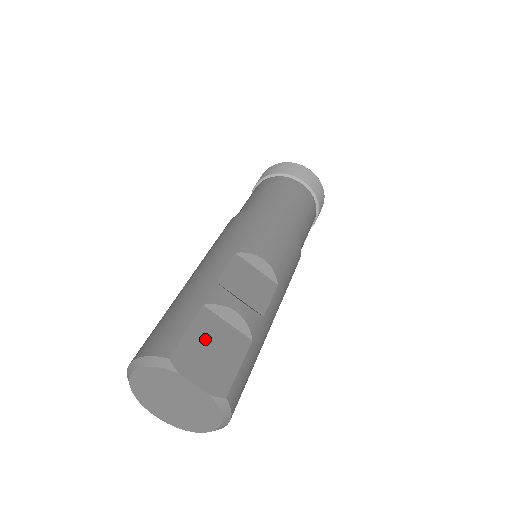
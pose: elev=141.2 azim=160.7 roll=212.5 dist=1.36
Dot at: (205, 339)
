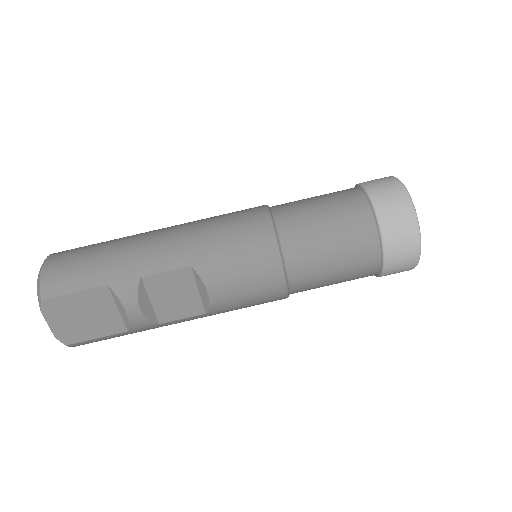
Dot at: (85, 306)
